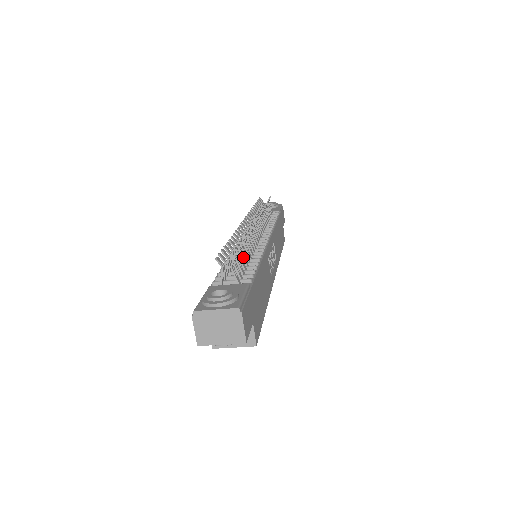
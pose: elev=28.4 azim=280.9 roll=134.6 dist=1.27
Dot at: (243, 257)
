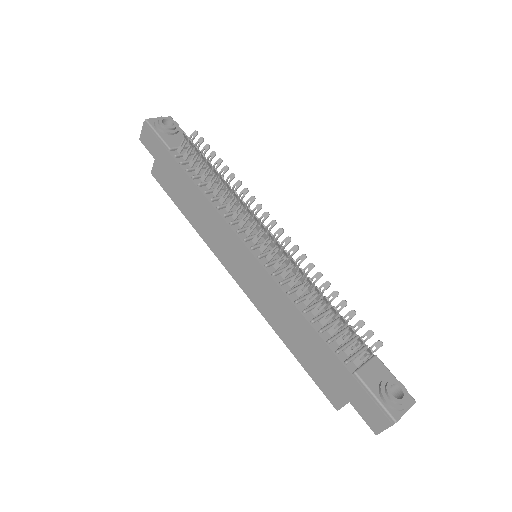
Dot at: occluded
